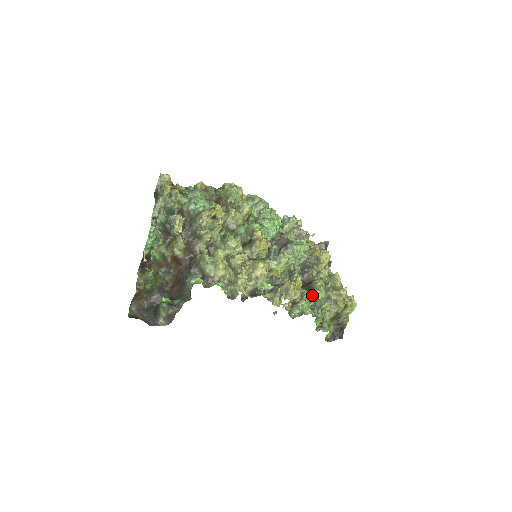
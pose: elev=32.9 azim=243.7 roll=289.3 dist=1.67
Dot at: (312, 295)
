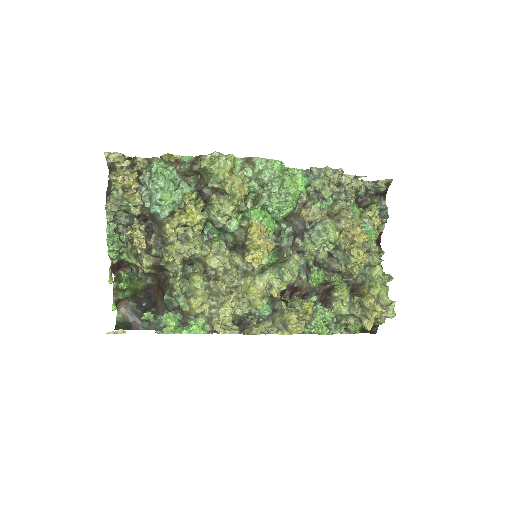
Dot at: (326, 316)
